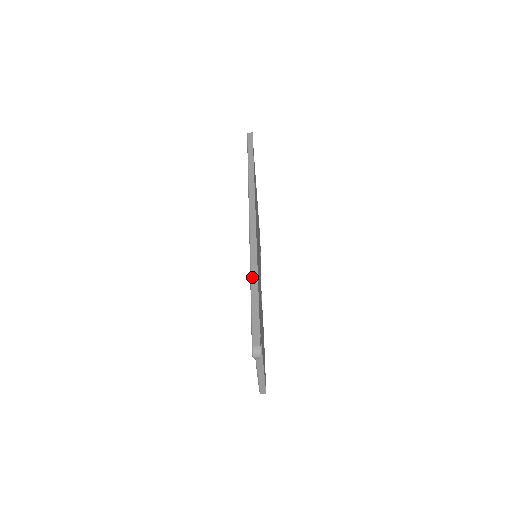
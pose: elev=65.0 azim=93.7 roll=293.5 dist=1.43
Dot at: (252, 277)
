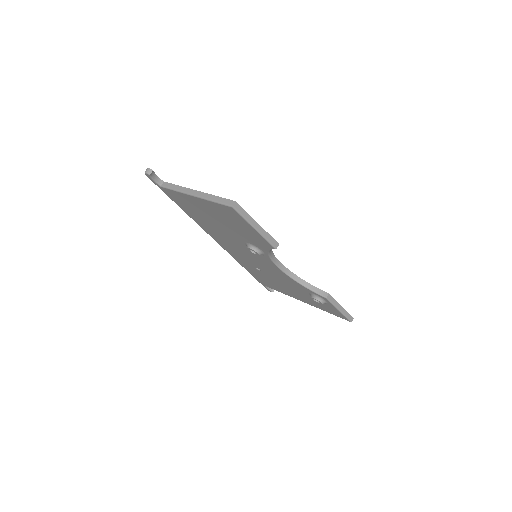
Dot at: occluded
